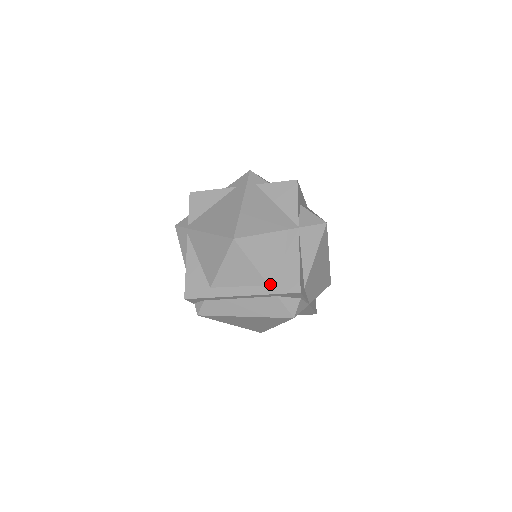
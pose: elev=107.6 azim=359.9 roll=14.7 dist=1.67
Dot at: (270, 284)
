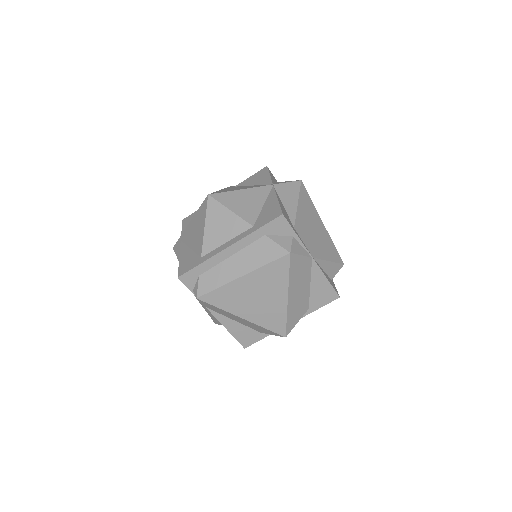
Dot at: (254, 225)
